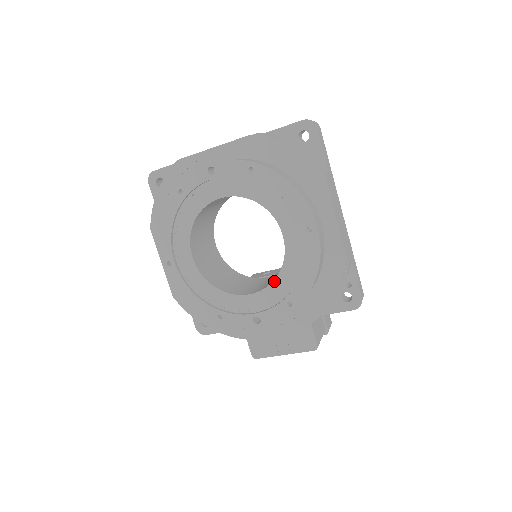
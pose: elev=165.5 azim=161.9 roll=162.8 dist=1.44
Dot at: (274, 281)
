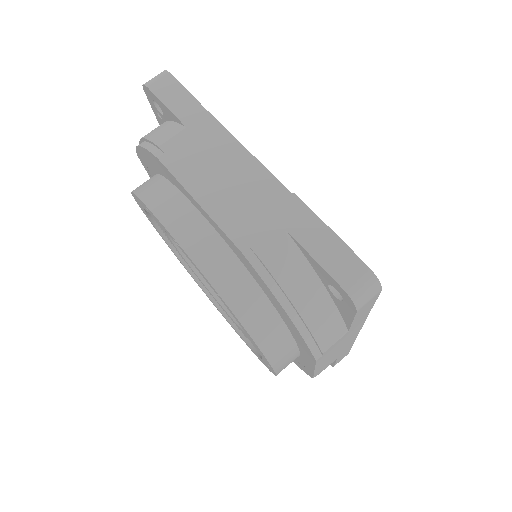
Dot at: (237, 325)
